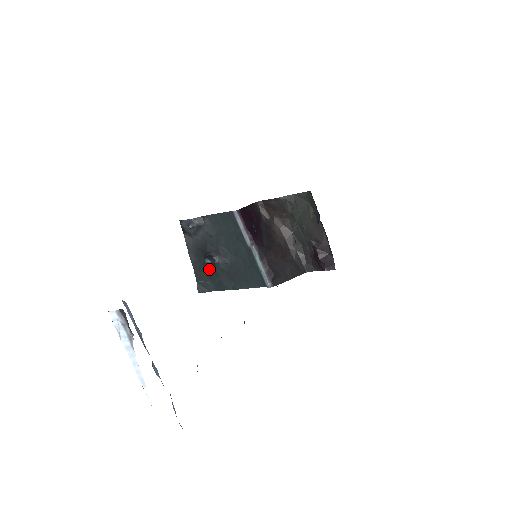
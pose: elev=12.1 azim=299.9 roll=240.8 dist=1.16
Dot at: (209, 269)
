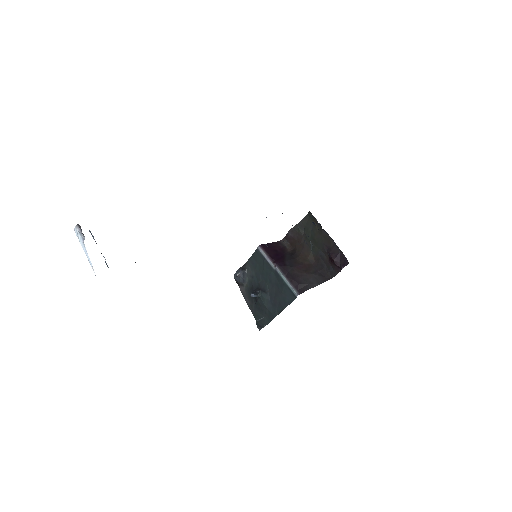
Dot at: (259, 305)
